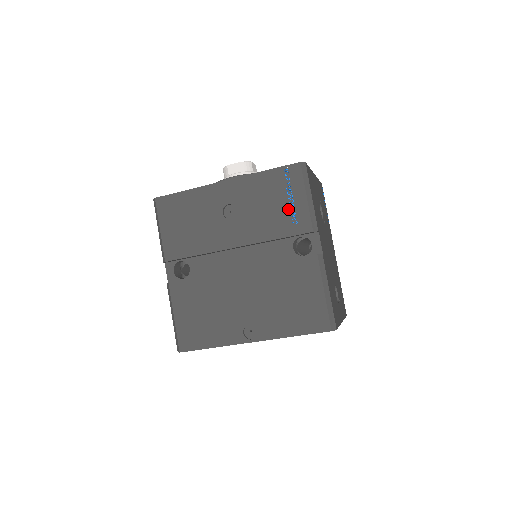
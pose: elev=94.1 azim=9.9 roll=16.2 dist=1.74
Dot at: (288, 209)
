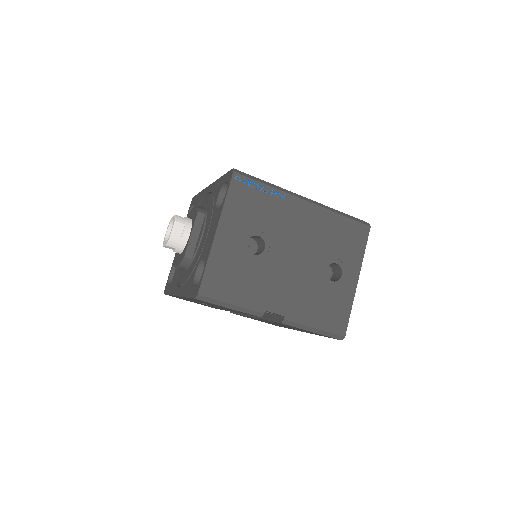
Dot at: occluded
